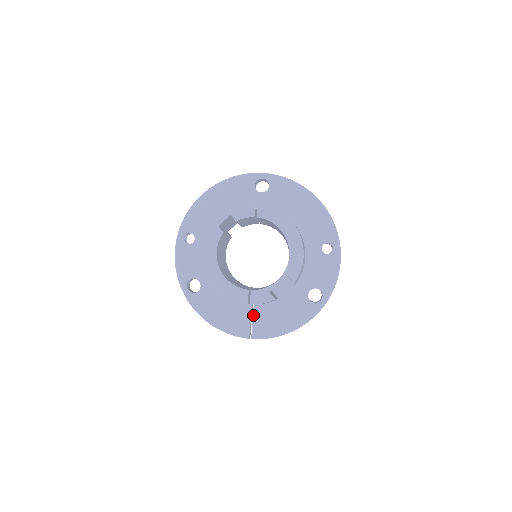
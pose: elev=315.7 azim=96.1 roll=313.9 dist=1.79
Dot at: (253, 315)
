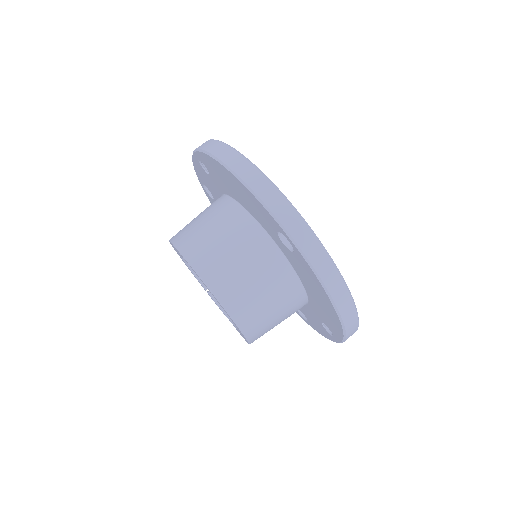
Dot at: occluded
